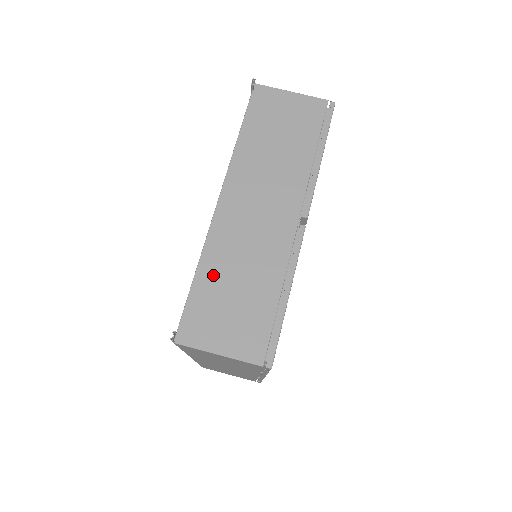
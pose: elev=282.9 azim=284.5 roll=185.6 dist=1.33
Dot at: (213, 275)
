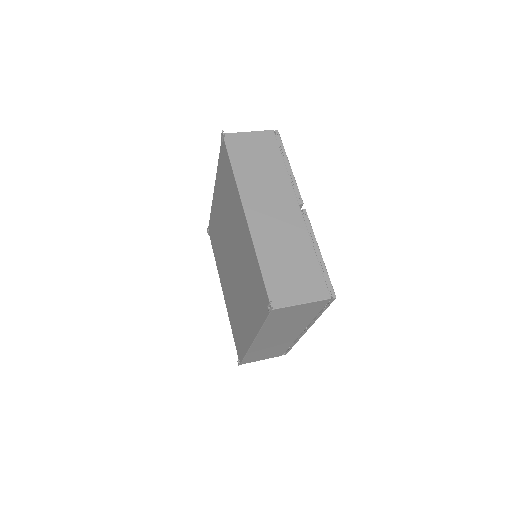
Dot at: (270, 259)
